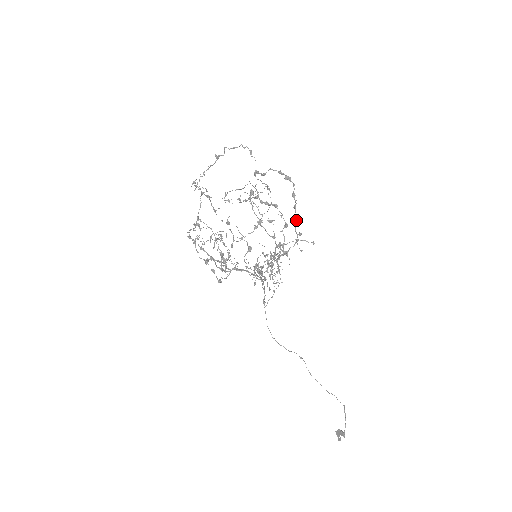
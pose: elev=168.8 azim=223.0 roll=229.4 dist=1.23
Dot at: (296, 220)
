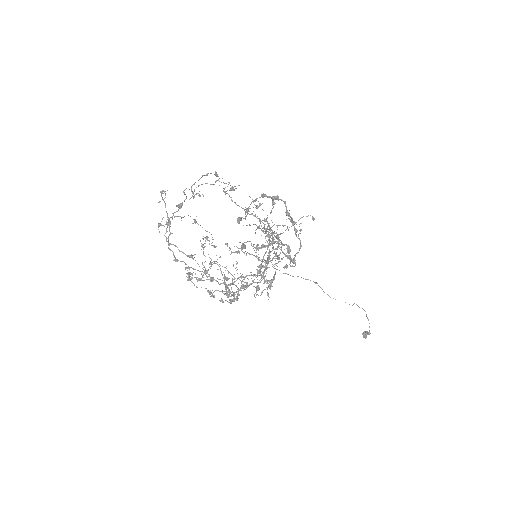
Dot at: (296, 232)
